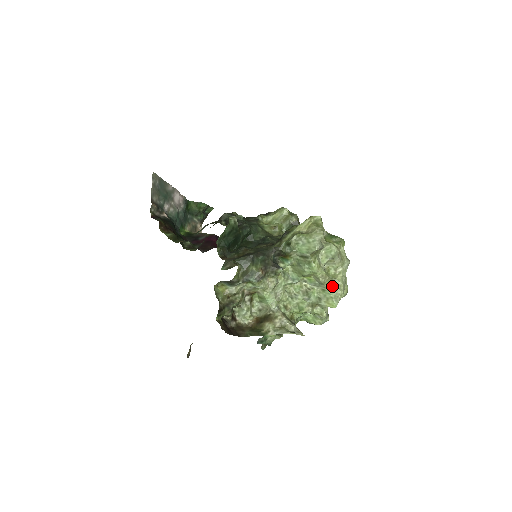
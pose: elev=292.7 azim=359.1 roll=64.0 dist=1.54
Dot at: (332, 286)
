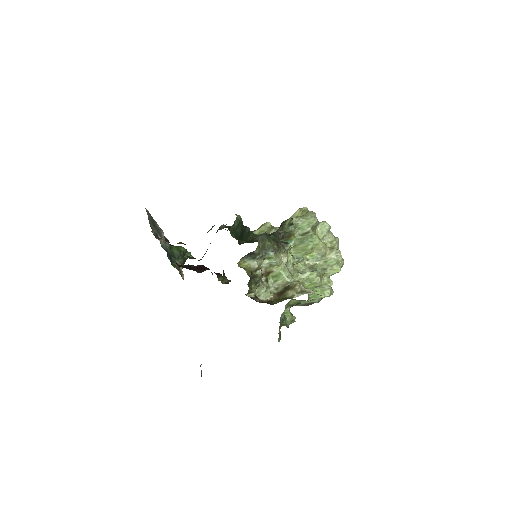
Dot at: (332, 255)
